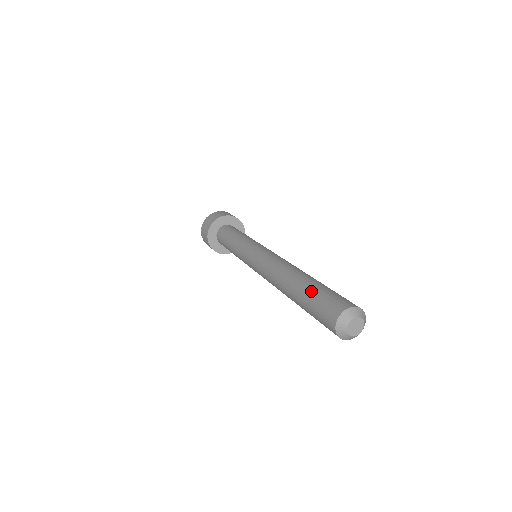
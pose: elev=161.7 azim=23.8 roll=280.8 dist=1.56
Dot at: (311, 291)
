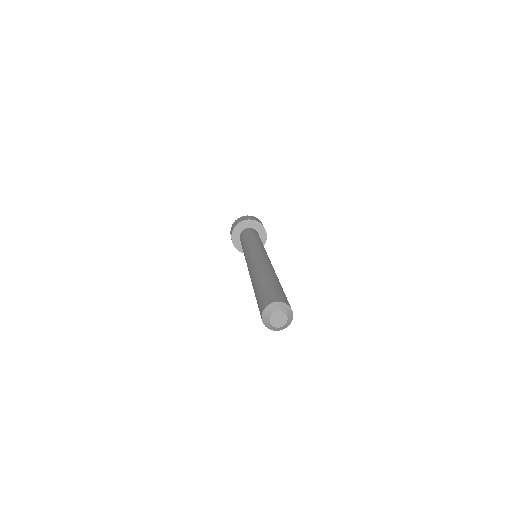
Dot at: (256, 299)
